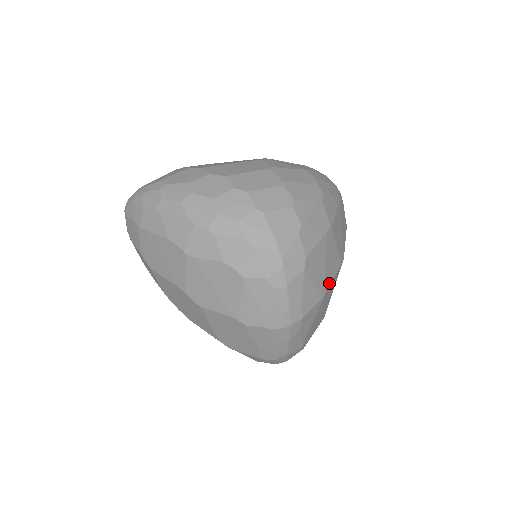
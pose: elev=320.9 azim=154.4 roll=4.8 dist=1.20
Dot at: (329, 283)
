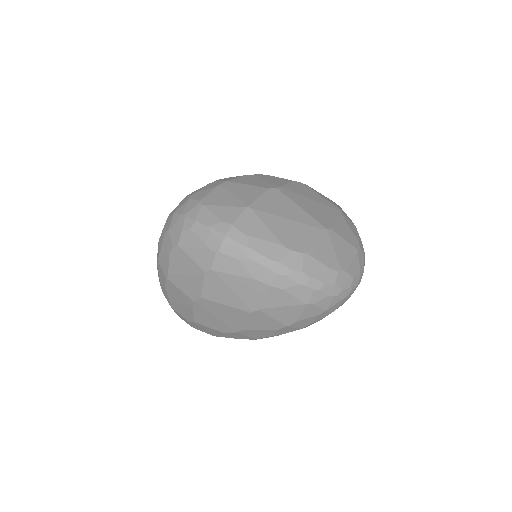
Dot at: (253, 200)
